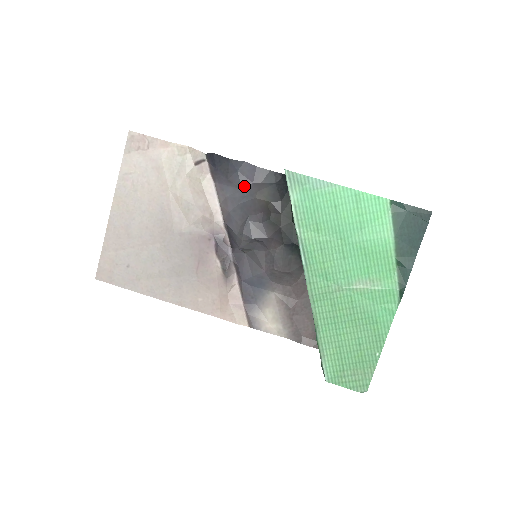
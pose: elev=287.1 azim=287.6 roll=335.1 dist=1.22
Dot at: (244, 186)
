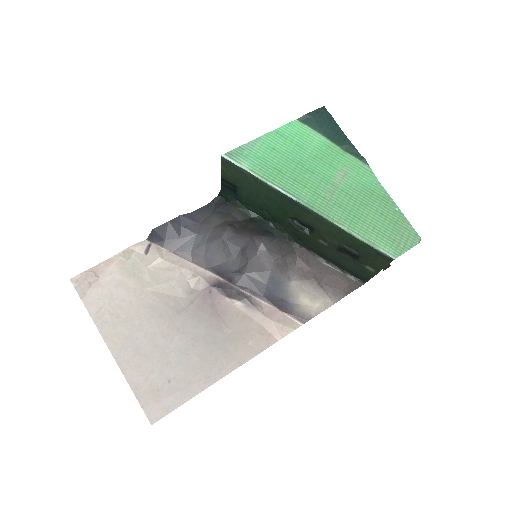
Dot at: (196, 231)
